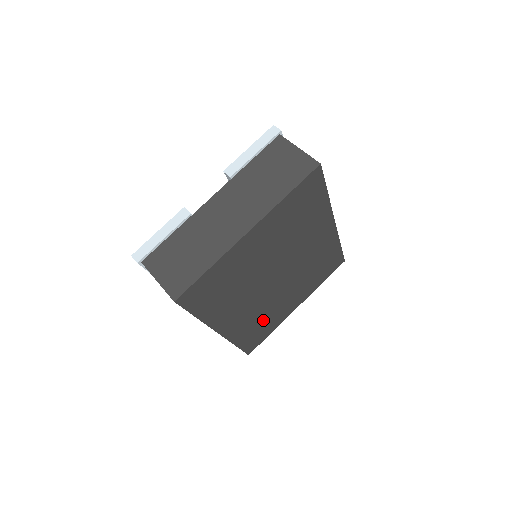
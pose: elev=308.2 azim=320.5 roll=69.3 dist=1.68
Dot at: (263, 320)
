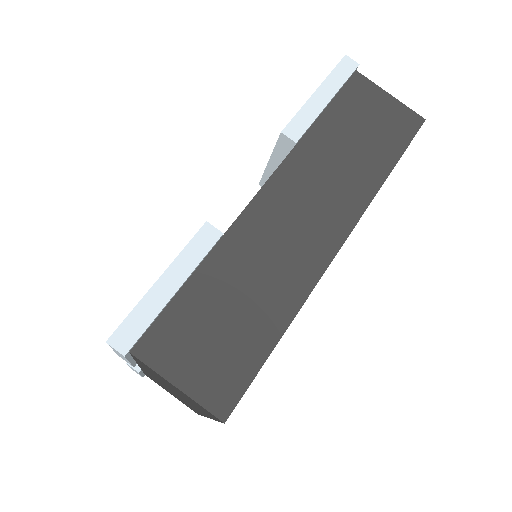
Dot at: occluded
